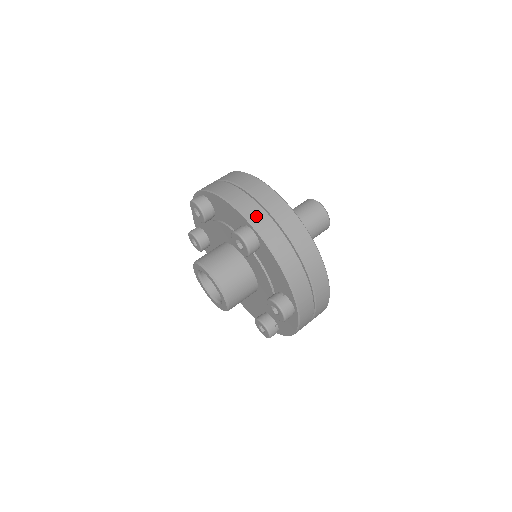
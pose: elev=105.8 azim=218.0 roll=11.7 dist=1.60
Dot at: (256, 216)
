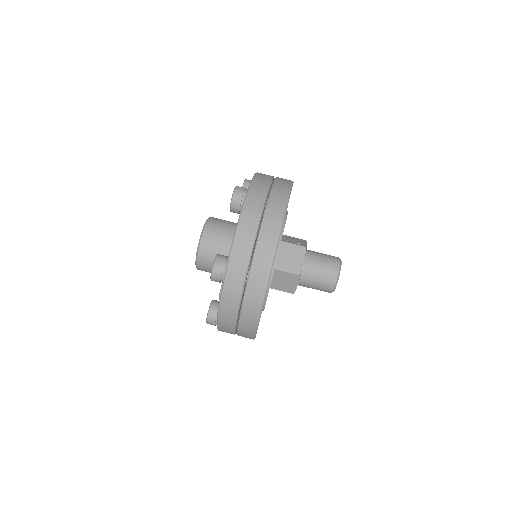
Dot at: (259, 185)
